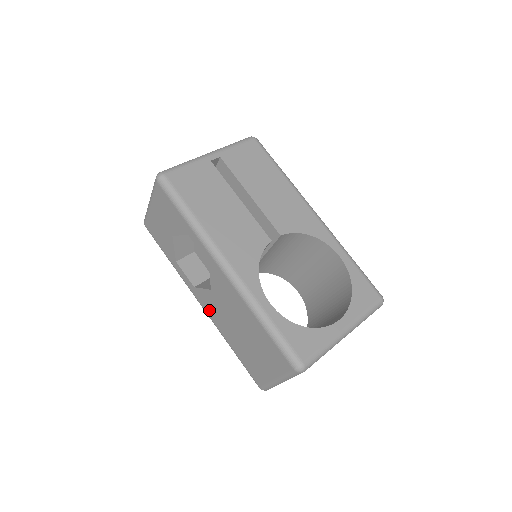
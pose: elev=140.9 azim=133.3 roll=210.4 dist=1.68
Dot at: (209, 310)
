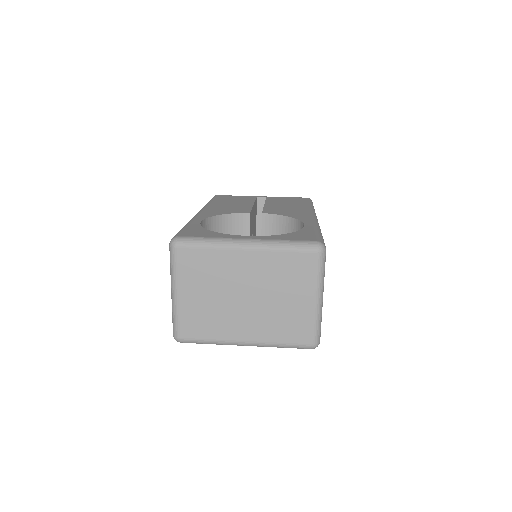
Dot at: occluded
